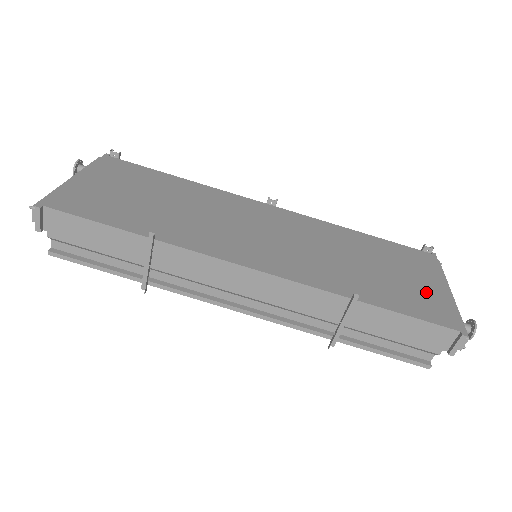
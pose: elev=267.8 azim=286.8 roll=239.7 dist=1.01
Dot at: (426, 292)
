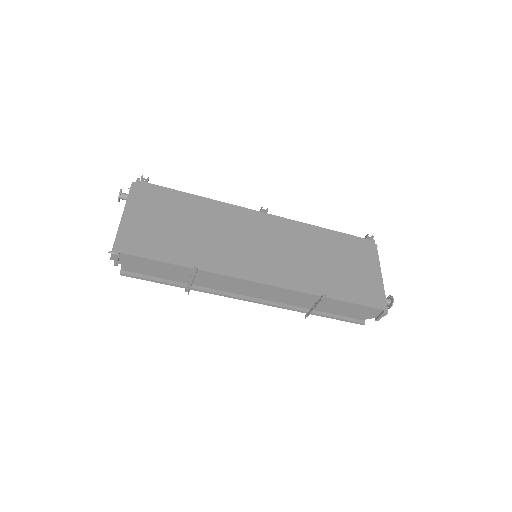
Dot at: (366, 280)
